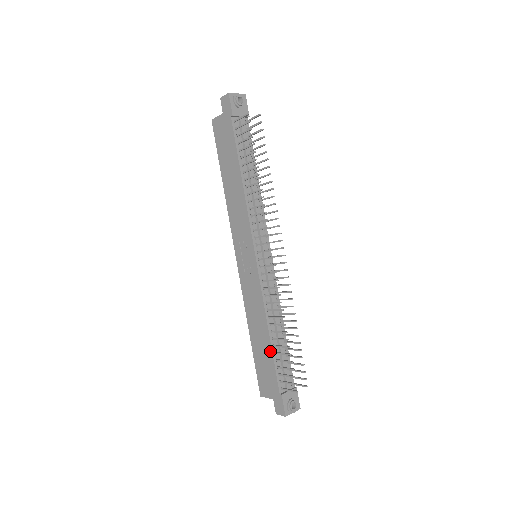
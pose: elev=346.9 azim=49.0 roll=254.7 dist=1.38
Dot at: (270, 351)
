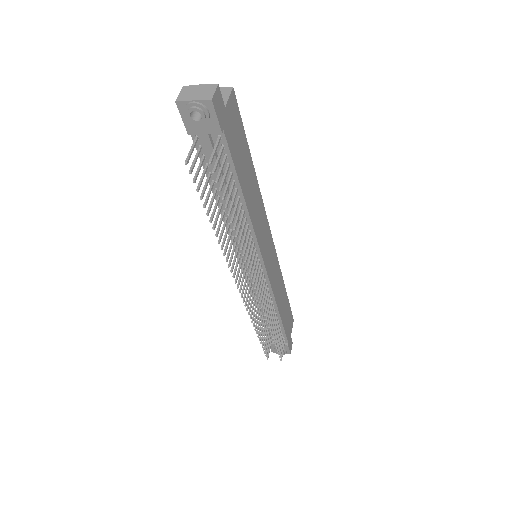
Dot at: occluded
